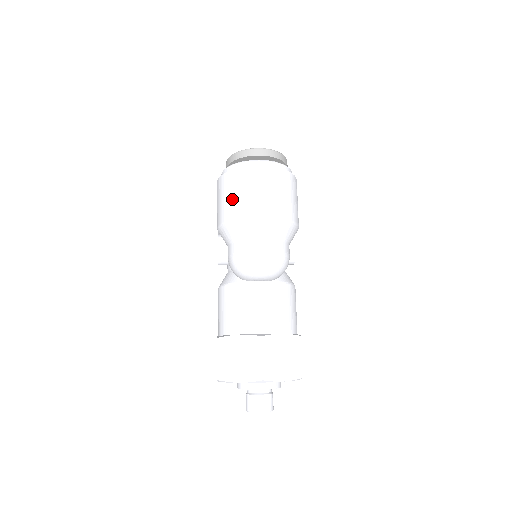
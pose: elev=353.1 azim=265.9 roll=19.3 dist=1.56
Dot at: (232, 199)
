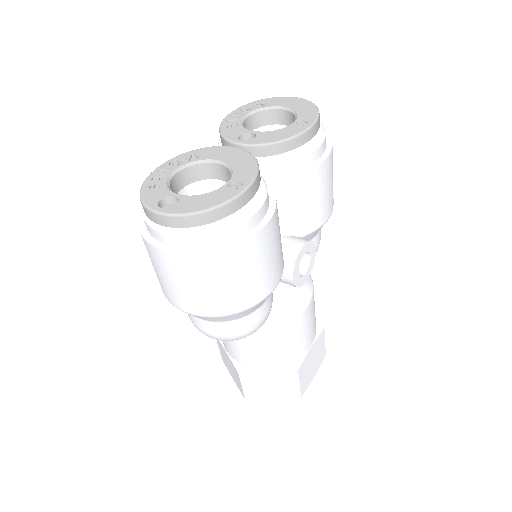
Dot at: occluded
